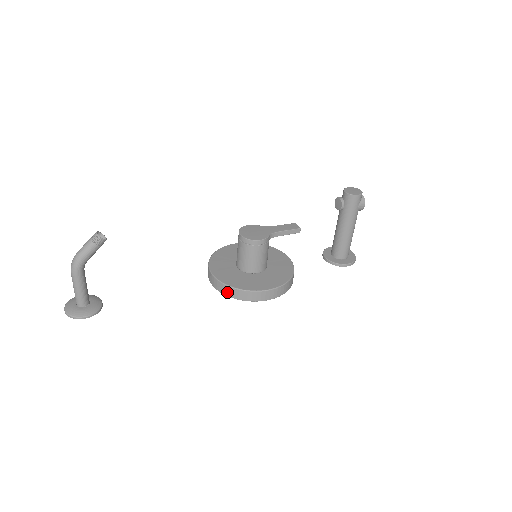
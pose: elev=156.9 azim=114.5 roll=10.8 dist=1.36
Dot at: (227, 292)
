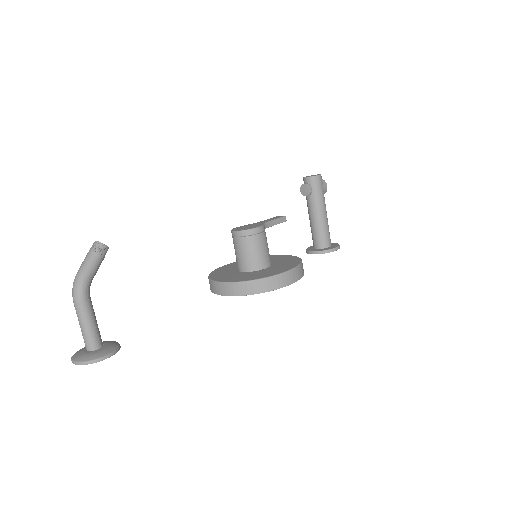
Dot at: (249, 290)
